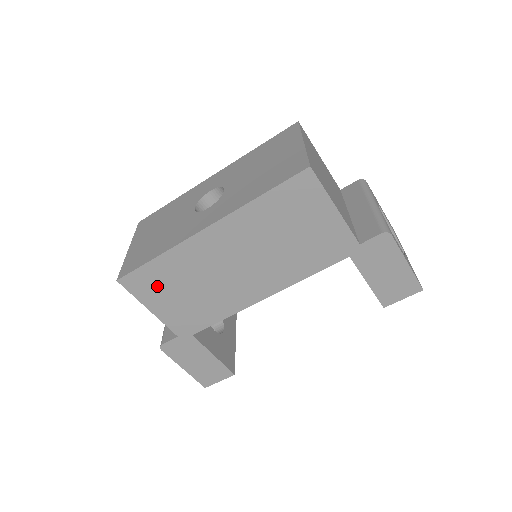
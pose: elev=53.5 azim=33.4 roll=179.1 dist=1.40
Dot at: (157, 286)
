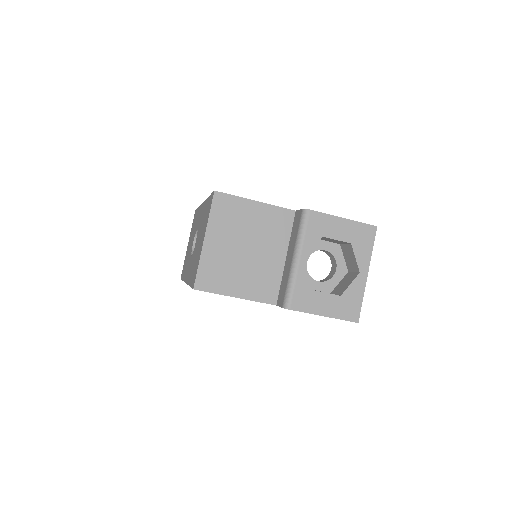
Dot at: occluded
